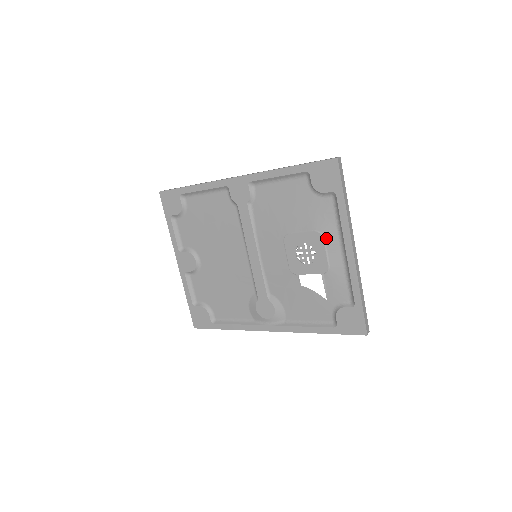
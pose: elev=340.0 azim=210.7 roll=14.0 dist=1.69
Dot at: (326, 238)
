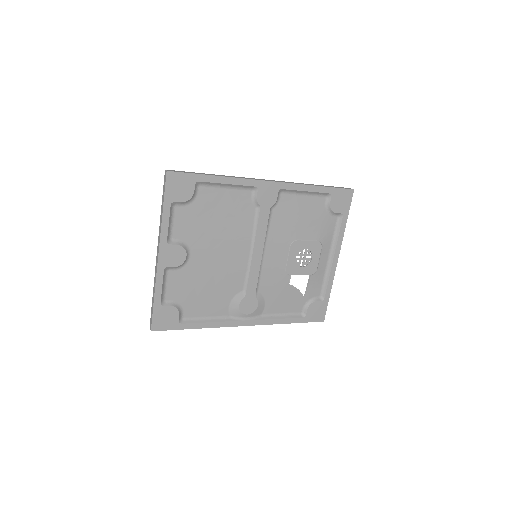
Dot at: (323, 247)
